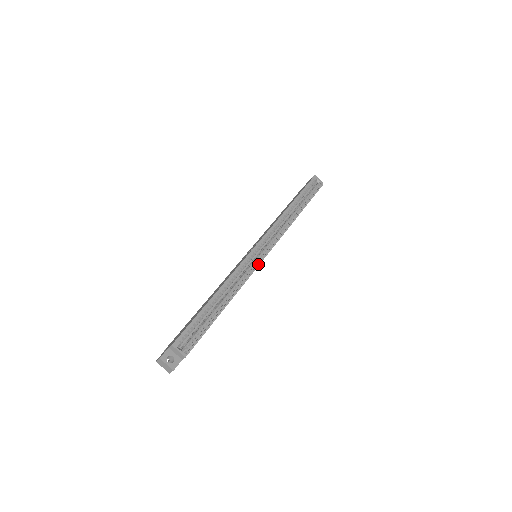
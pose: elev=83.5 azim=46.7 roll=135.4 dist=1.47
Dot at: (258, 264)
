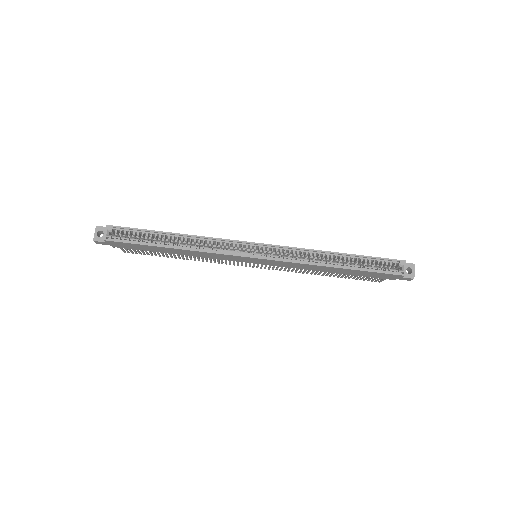
Dot at: (236, 254)
